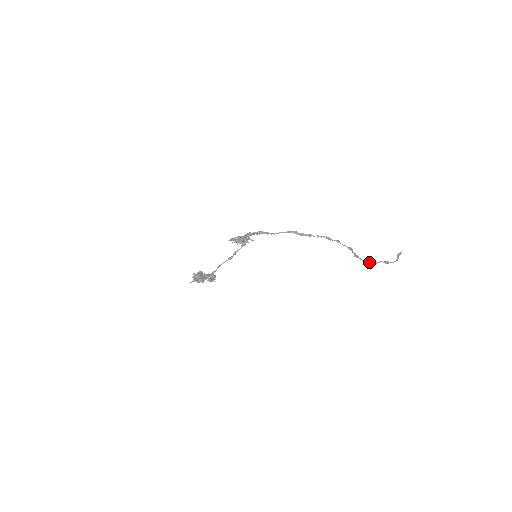
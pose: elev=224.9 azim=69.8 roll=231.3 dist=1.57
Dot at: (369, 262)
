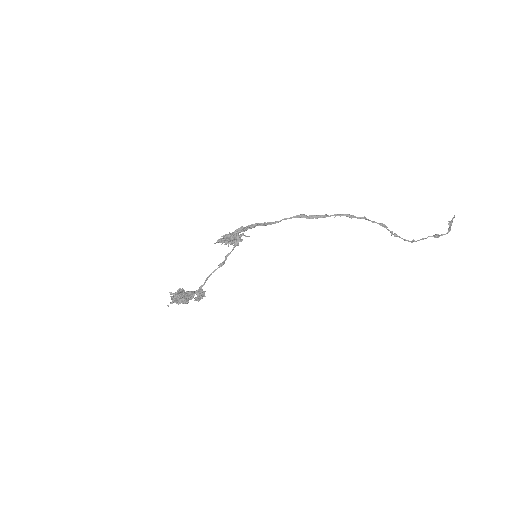
Dot at: (413, 240)
